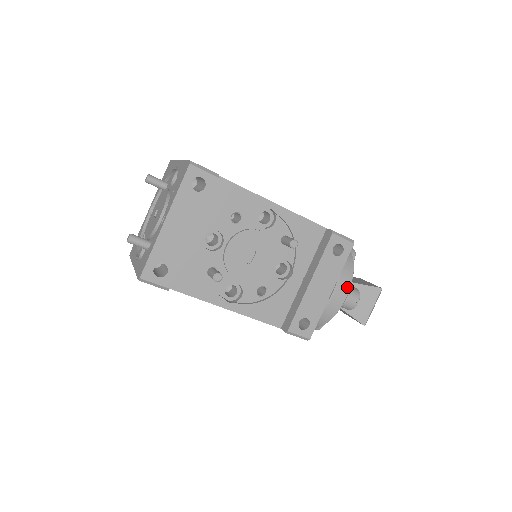
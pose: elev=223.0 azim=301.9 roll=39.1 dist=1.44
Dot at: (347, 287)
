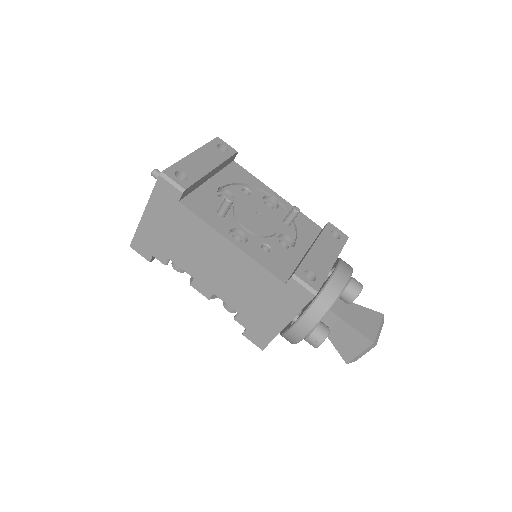
Dot at: (349, 270)
